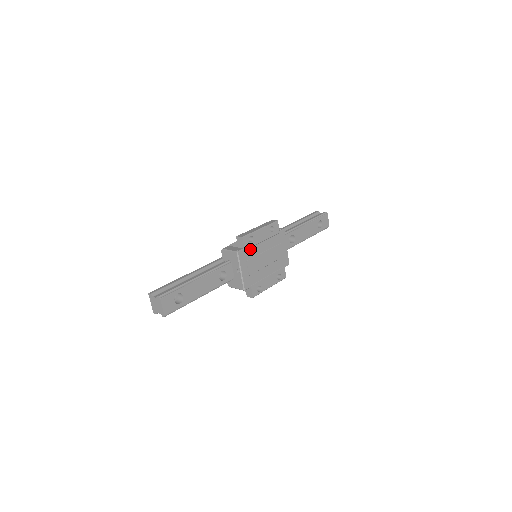
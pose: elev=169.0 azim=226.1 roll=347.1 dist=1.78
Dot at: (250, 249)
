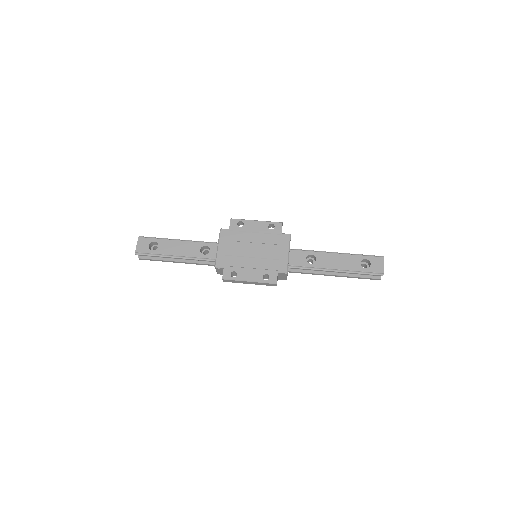
Dot at: (237, 233)
